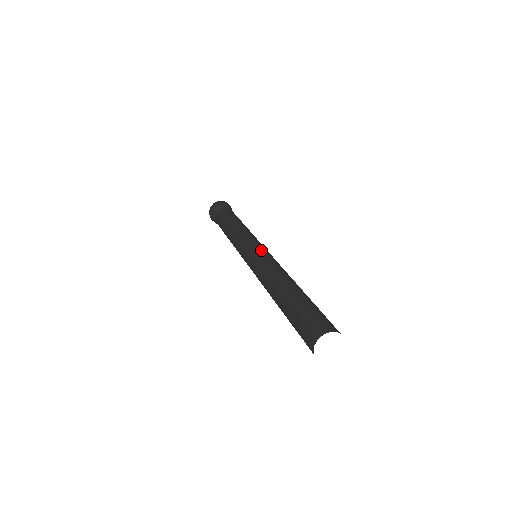
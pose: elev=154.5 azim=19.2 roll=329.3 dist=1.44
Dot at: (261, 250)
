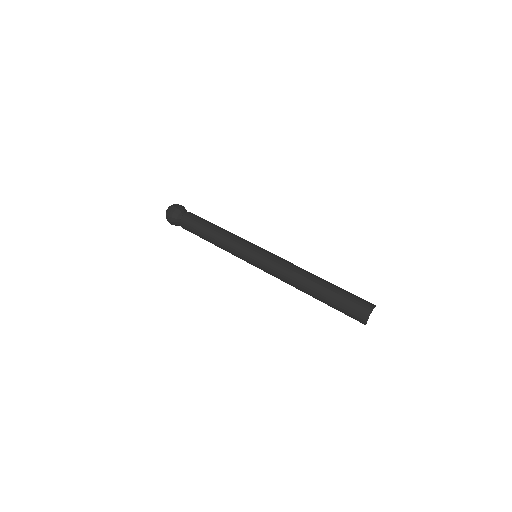
Dot at: (268, 251)
